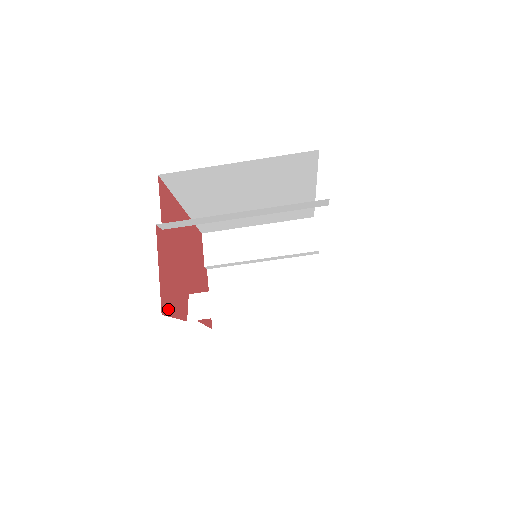
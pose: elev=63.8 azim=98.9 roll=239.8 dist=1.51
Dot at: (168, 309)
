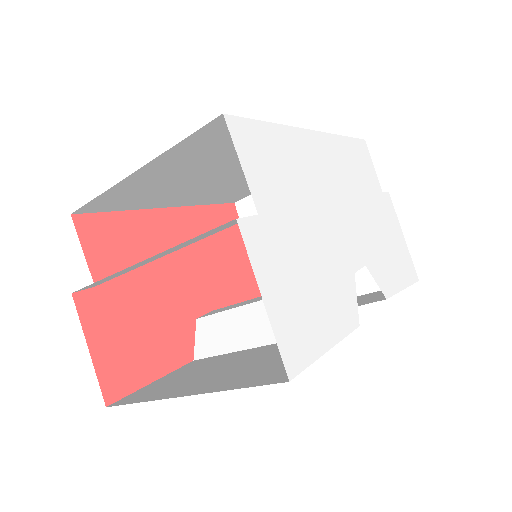
Dot at: (128, 384)
